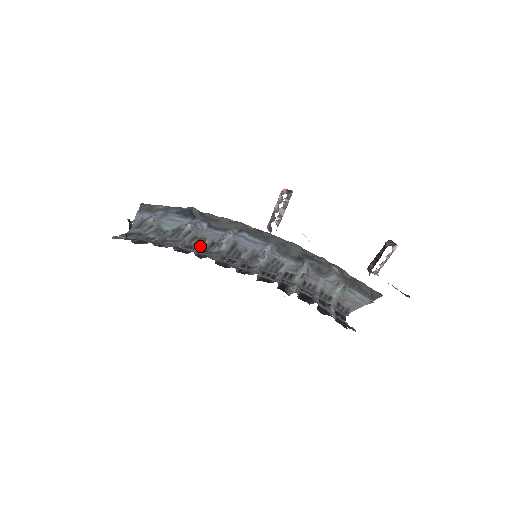
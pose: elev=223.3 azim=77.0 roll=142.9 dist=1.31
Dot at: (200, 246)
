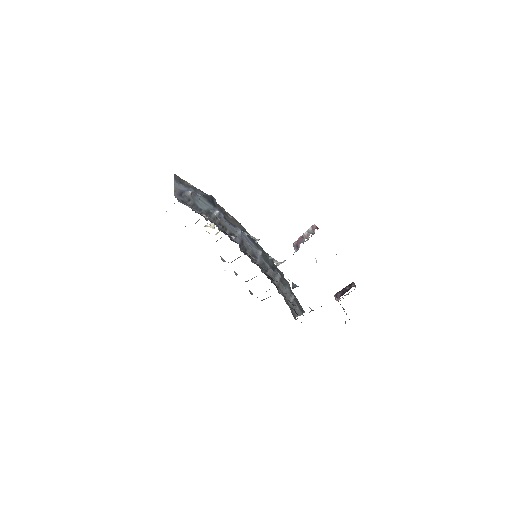
Dot at: occluded
